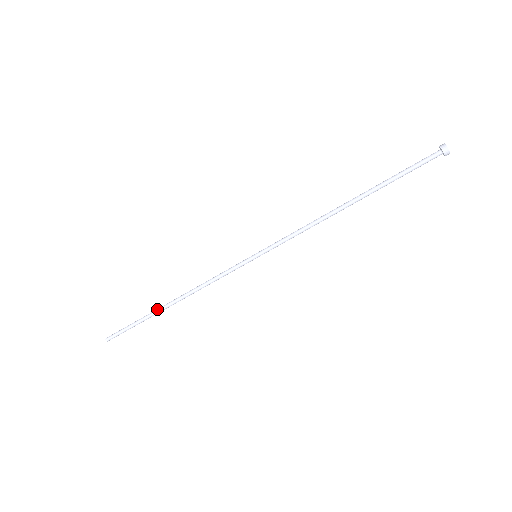
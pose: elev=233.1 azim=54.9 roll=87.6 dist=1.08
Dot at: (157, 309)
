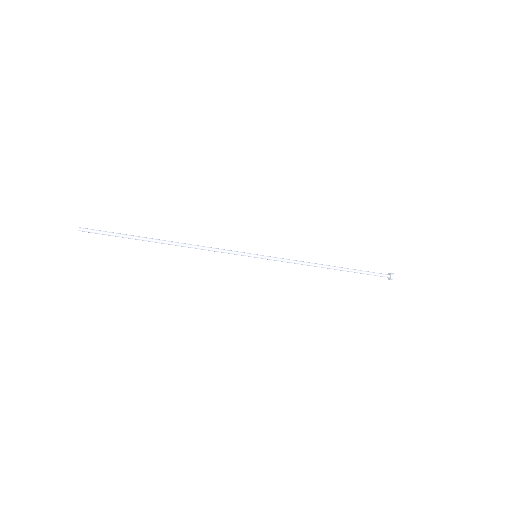
Dot at: (151, 239)
